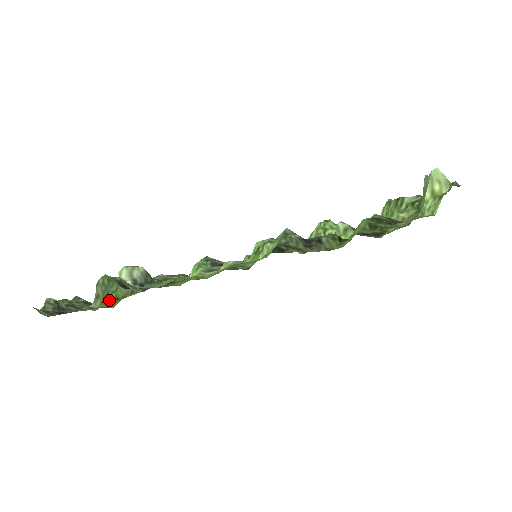
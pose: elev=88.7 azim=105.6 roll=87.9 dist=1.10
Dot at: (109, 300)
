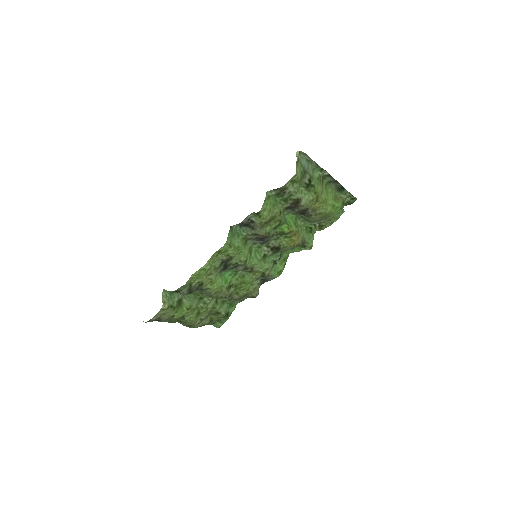
Dot at: (184, 311)
